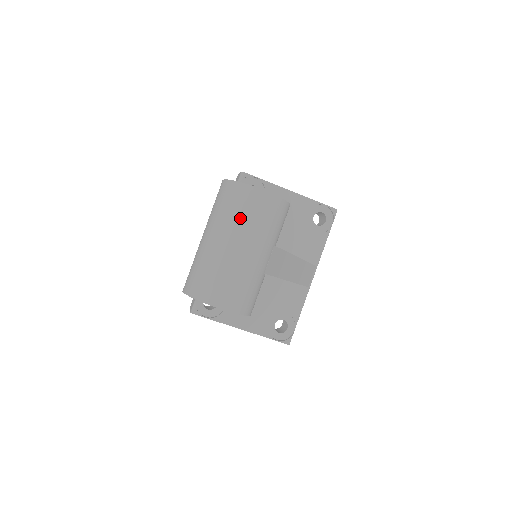
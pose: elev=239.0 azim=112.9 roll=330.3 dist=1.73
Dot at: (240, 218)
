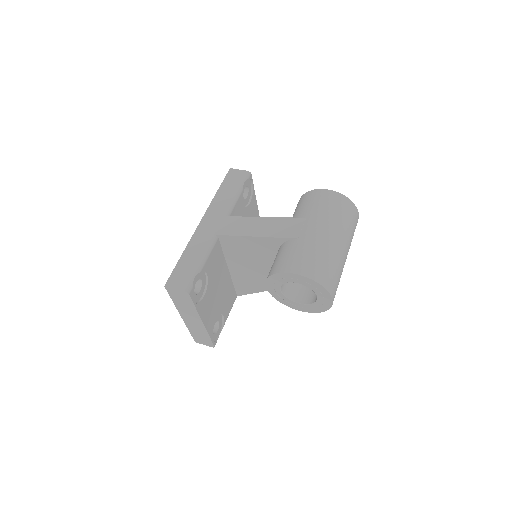
Dot at: (351, 231)
